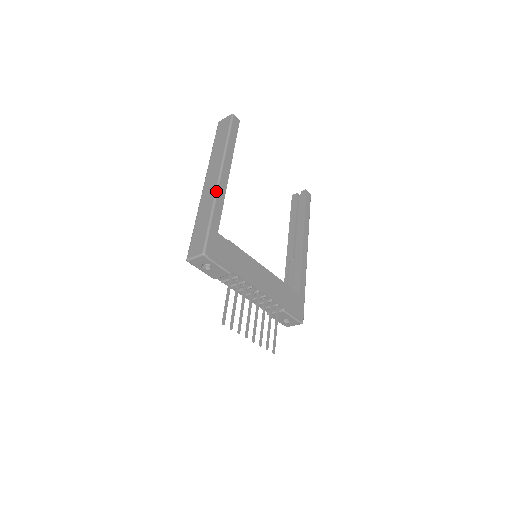
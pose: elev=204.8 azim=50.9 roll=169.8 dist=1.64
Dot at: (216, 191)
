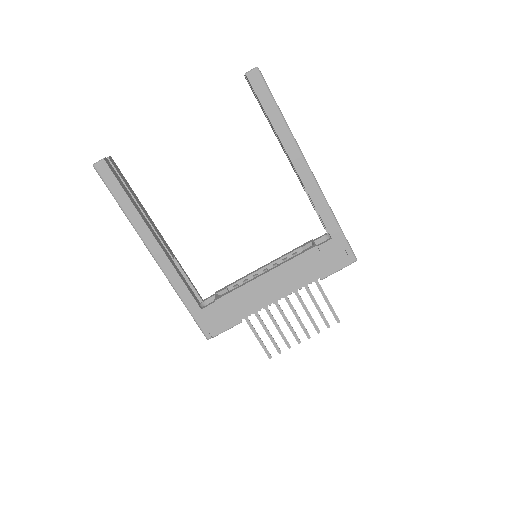
Dot at: (166, 277)
